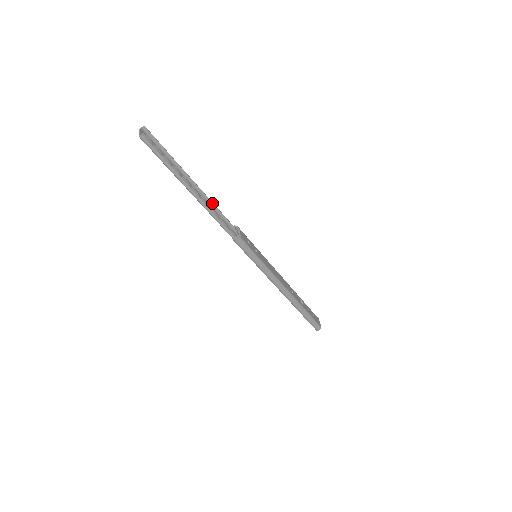
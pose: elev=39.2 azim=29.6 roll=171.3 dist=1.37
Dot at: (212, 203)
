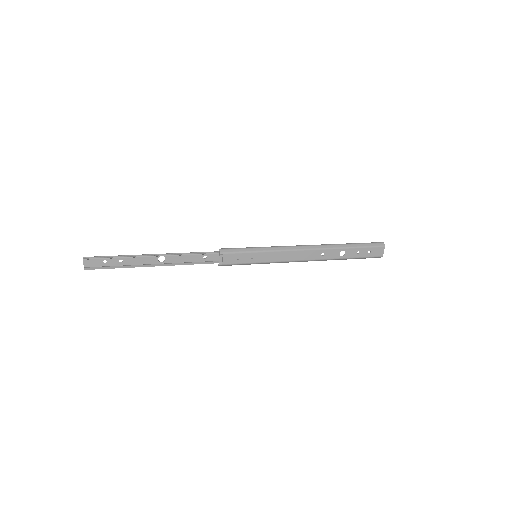
Dot at: (181, 255)
